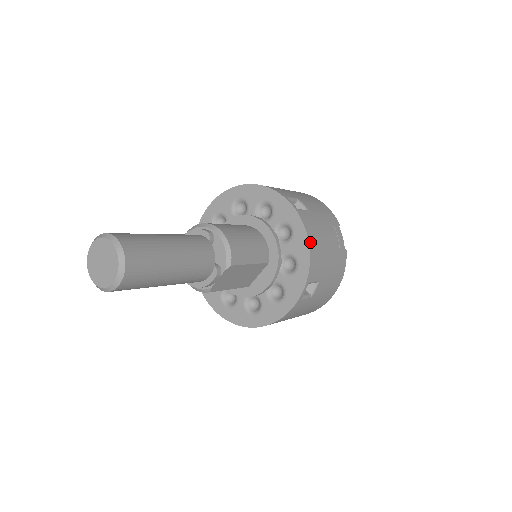
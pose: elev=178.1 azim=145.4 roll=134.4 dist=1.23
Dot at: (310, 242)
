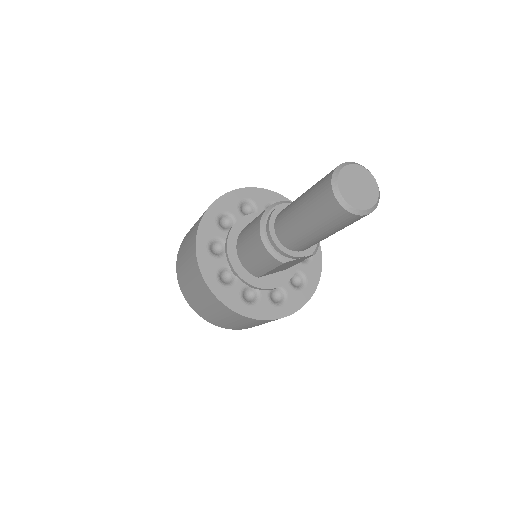
Dot at: (320, 274)
